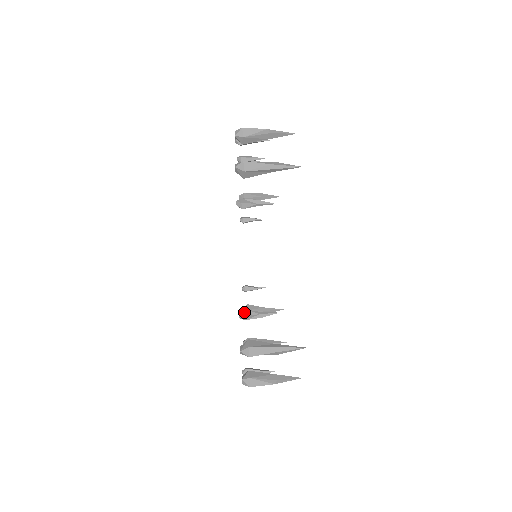
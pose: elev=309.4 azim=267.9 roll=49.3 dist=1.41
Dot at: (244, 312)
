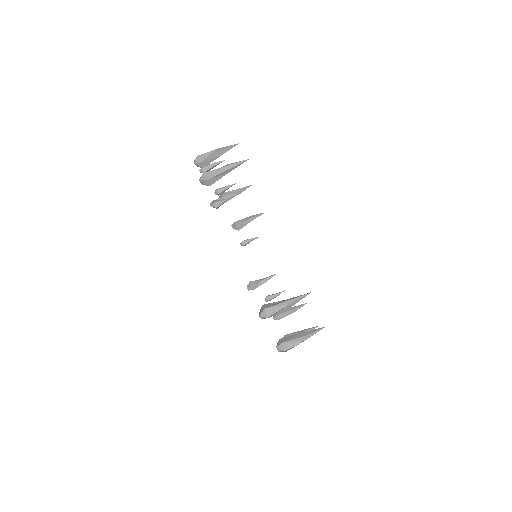
Dot at: occluded
